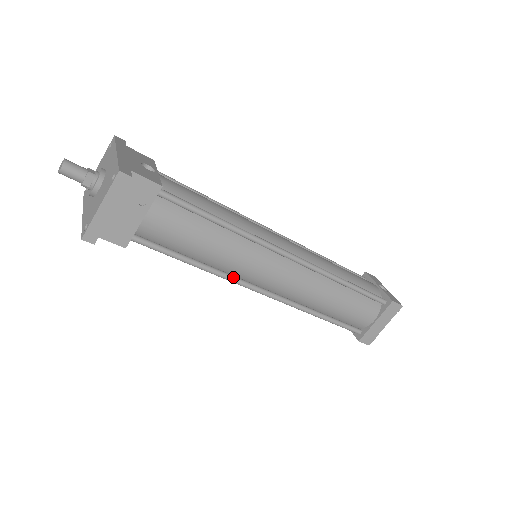
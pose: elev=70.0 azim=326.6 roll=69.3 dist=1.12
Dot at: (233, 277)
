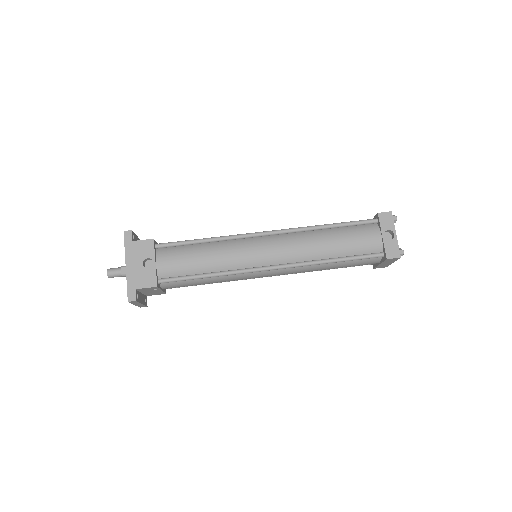
Dot at: occluded
